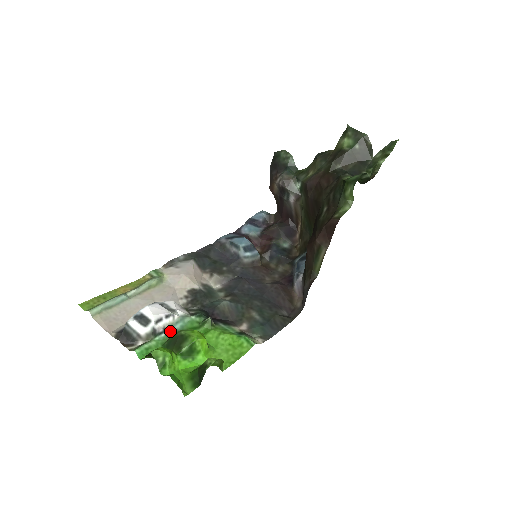
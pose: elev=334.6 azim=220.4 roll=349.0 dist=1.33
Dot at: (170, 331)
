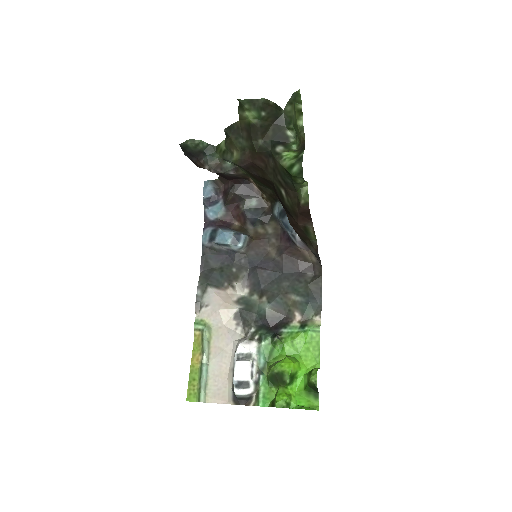
Dot at: (261, 369)
